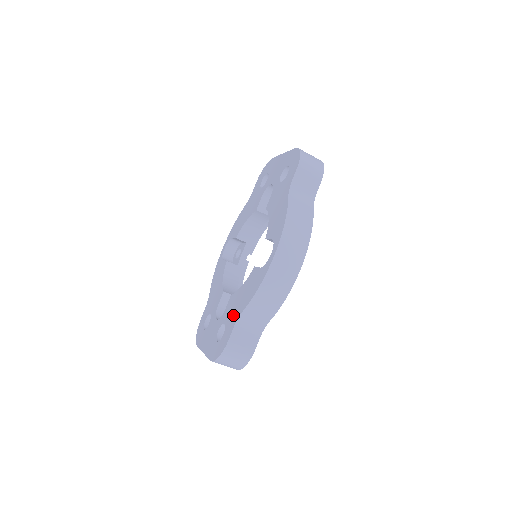
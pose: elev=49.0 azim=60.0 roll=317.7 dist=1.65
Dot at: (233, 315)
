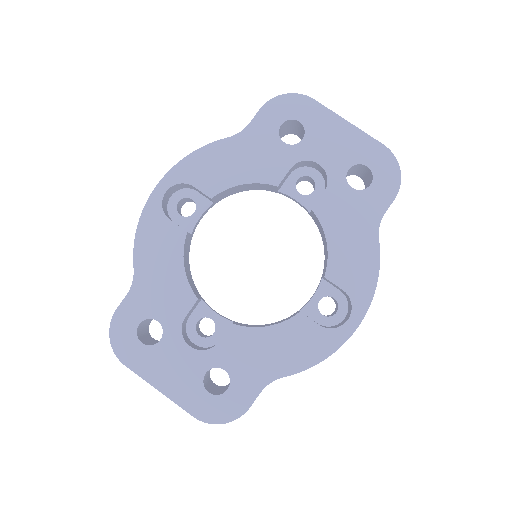
Dot at: (254, 370)
